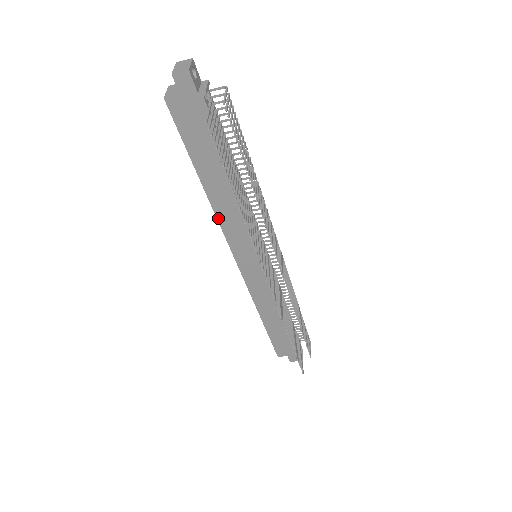
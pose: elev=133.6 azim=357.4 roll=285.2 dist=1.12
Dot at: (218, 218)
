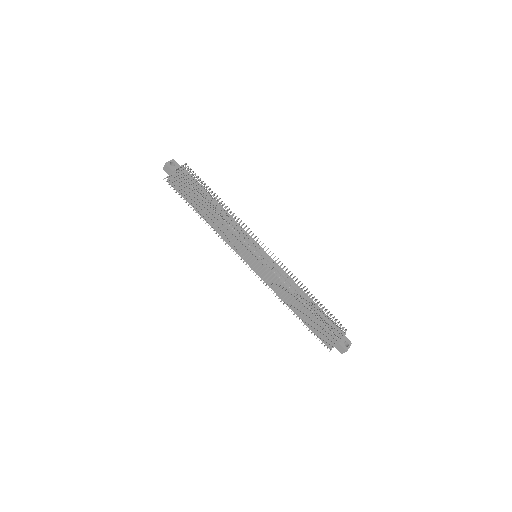
Dot at: (220, 235)
